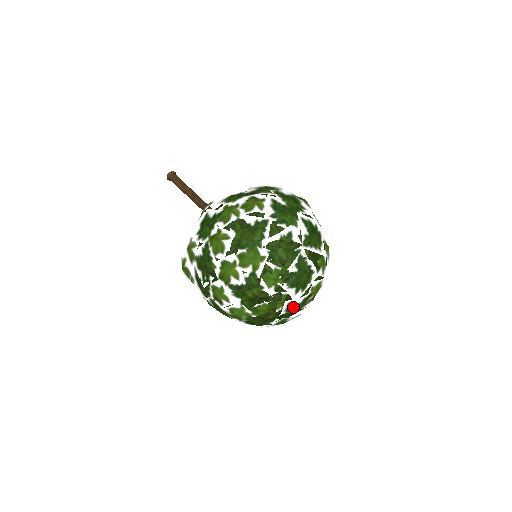
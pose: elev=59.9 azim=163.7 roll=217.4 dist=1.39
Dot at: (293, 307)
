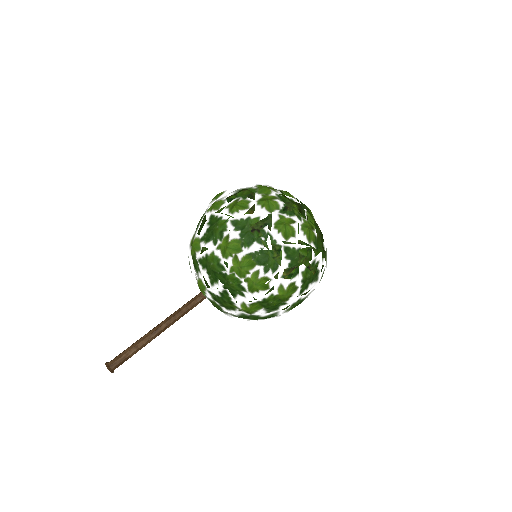
Dot at: occluded
